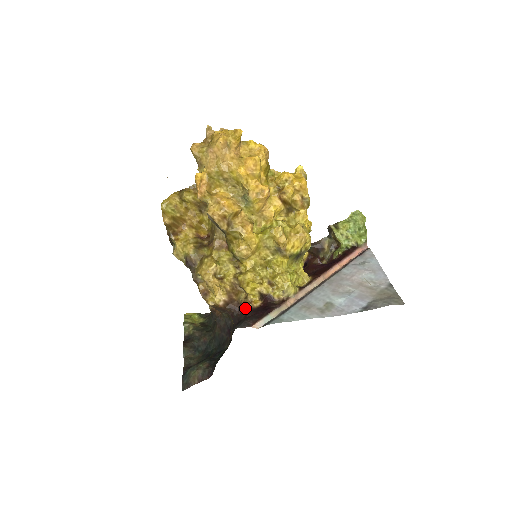
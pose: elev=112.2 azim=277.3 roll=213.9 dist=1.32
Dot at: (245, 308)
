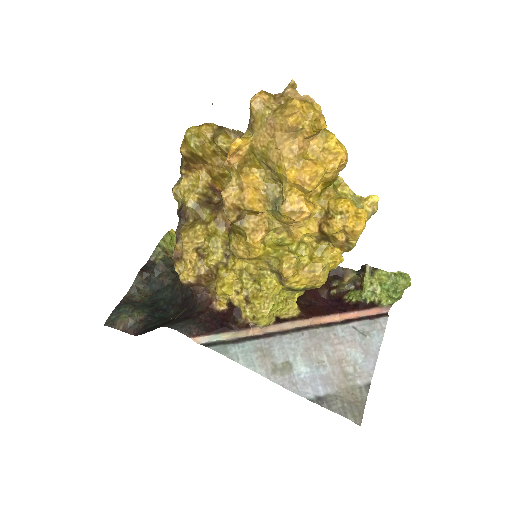
Dot at: (207, 301)
